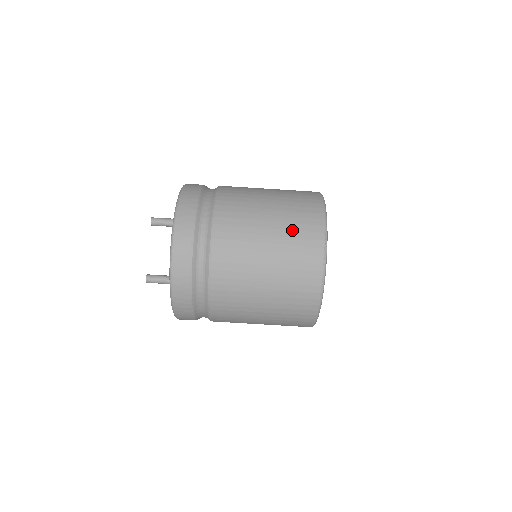
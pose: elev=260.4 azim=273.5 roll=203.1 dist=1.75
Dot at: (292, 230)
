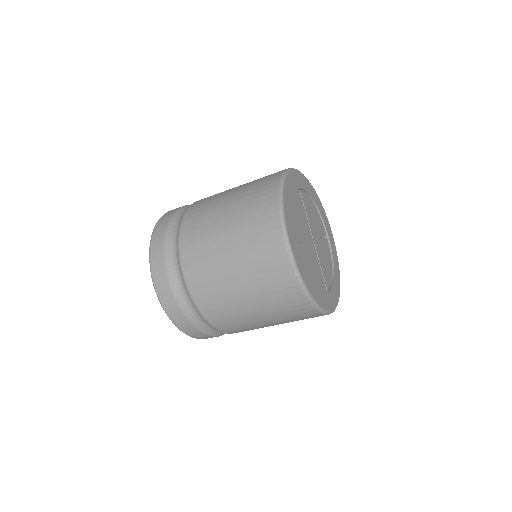
Dot at: (251, 245)
